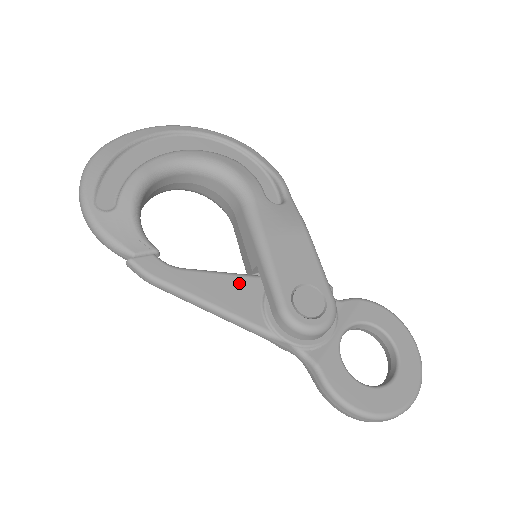
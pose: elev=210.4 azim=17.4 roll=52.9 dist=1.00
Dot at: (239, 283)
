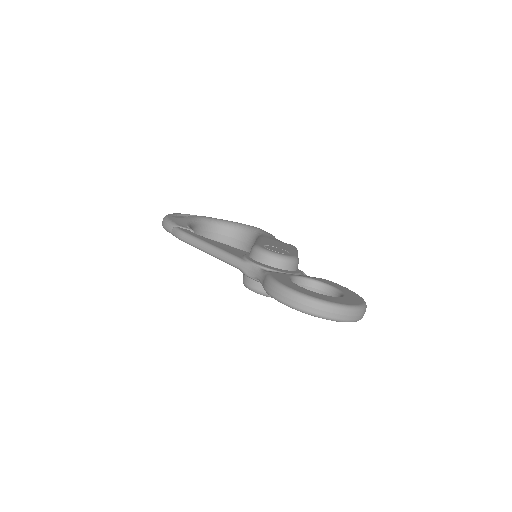
Dot at: (235, 249)
